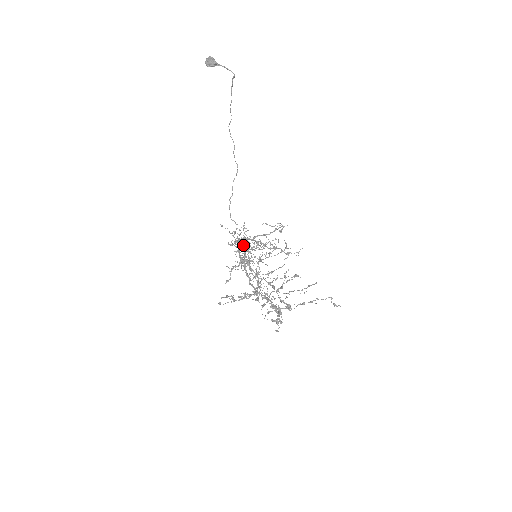
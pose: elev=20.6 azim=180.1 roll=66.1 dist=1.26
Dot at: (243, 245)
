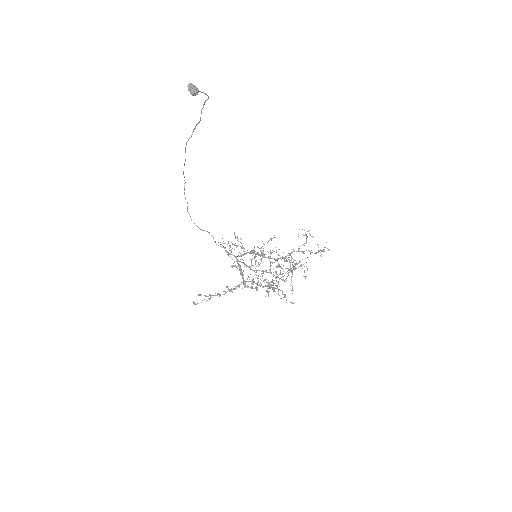
Dot at: (254, 253)
